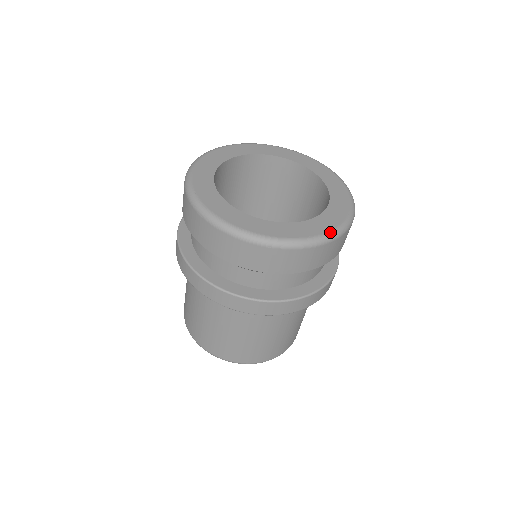
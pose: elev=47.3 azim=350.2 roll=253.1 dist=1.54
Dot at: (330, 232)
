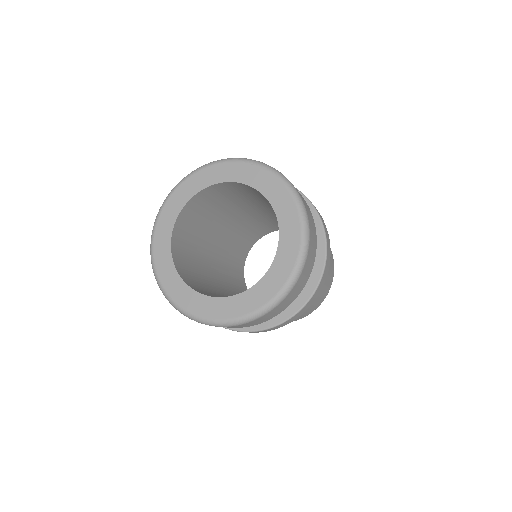
Dot at: (272, 300)
